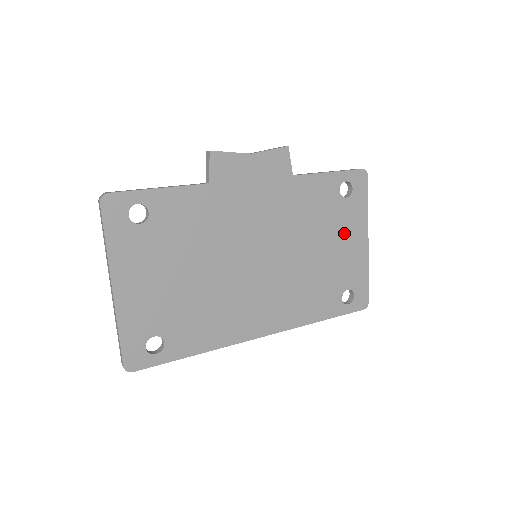
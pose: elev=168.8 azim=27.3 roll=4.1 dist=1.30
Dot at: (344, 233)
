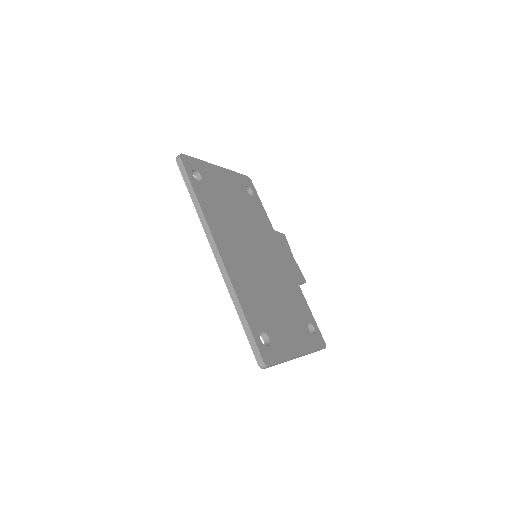
Dot at: (294, 329)
